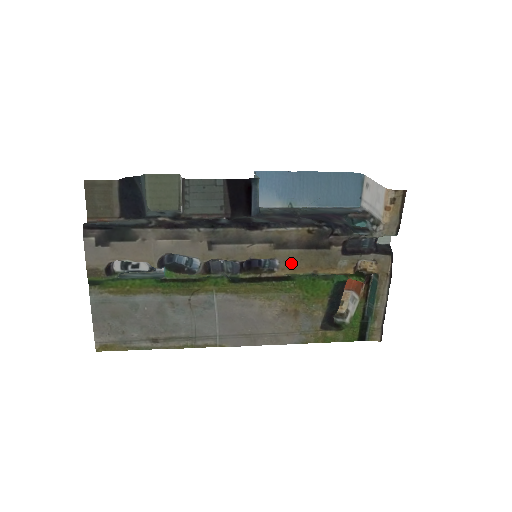
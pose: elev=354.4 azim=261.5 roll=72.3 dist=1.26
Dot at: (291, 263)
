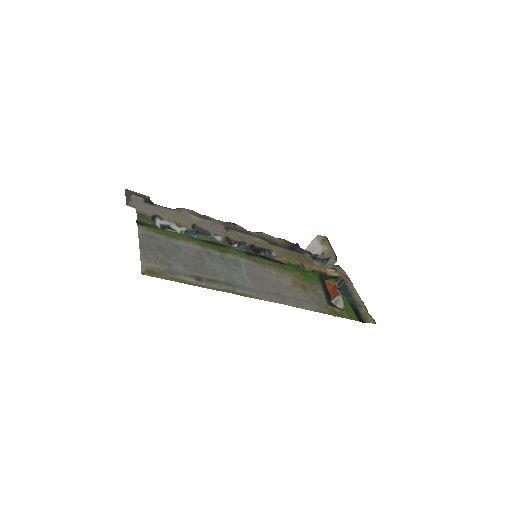
Dot at: (284, 255)
